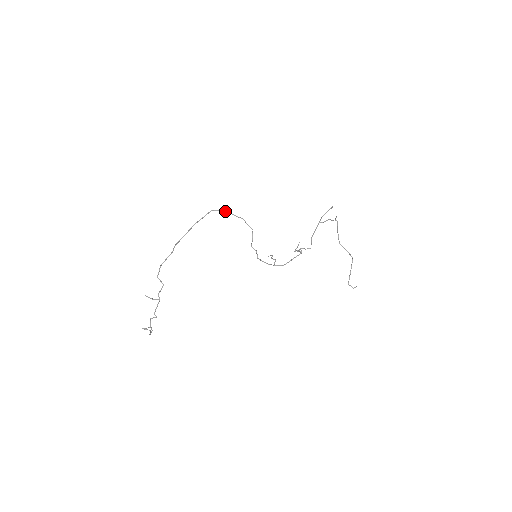
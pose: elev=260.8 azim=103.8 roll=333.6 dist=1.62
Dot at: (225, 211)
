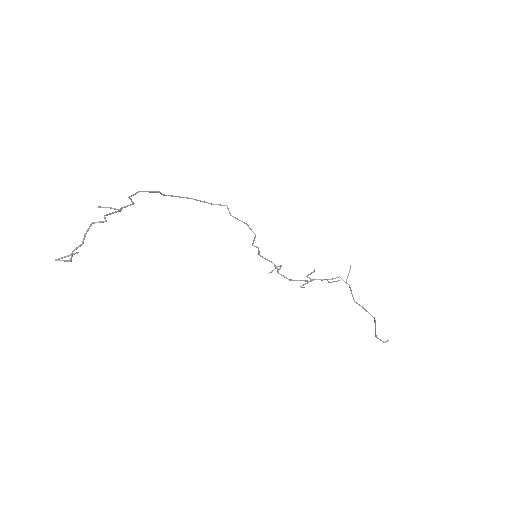
Dot at: (228, 208)
